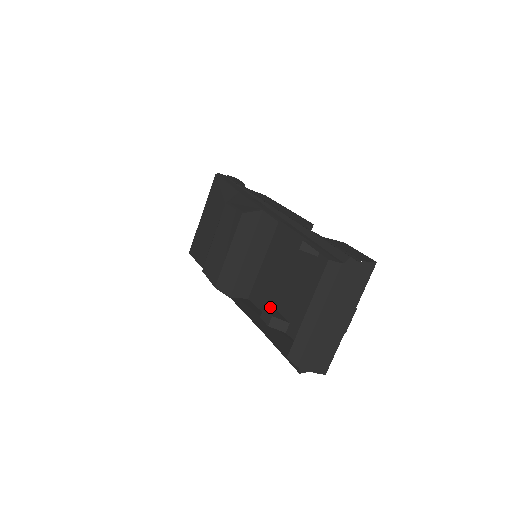
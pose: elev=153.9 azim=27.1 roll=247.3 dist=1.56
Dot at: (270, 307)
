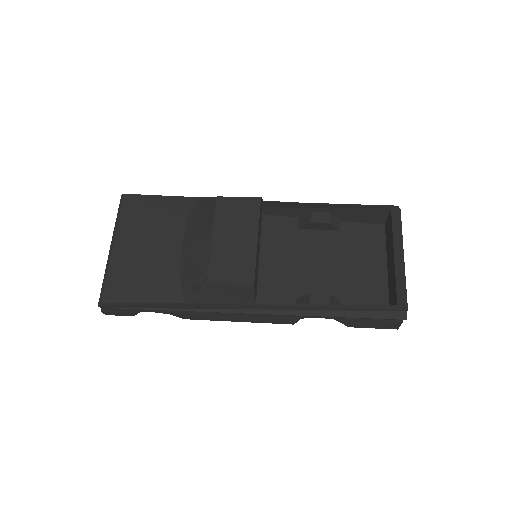
Dot at: occluded
